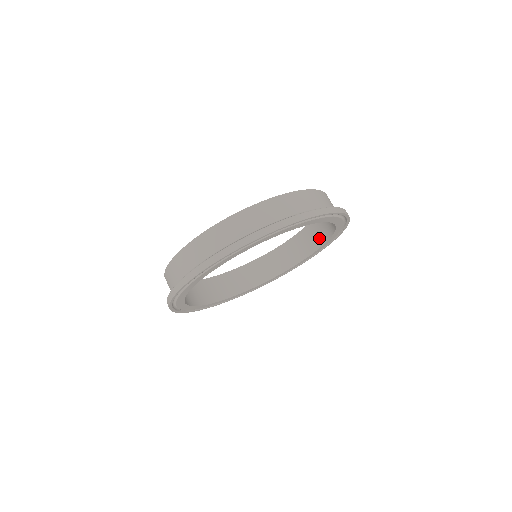
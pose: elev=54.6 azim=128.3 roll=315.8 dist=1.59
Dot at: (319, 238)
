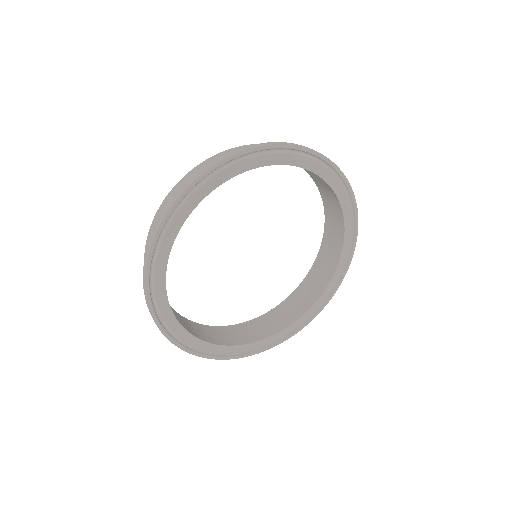
Dot at: (338, 233)
